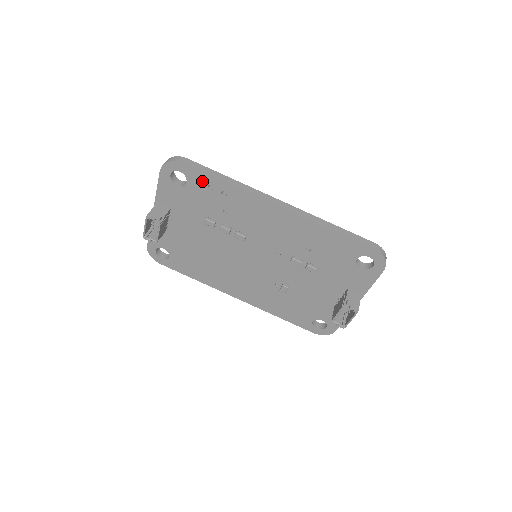
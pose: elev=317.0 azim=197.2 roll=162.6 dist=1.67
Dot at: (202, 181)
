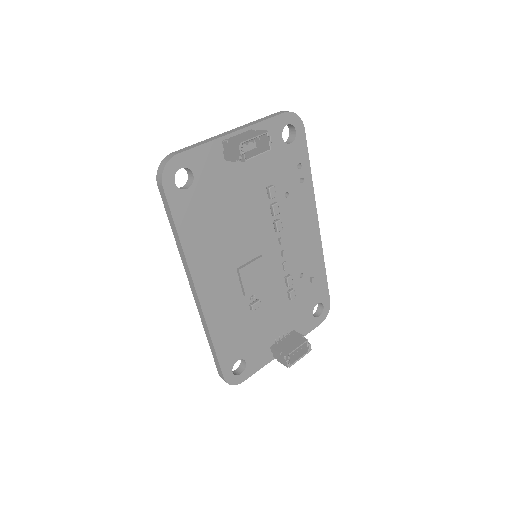
Dot at: (300, 155)
